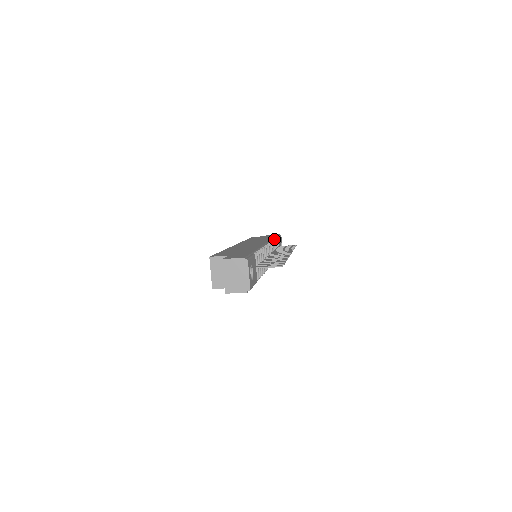
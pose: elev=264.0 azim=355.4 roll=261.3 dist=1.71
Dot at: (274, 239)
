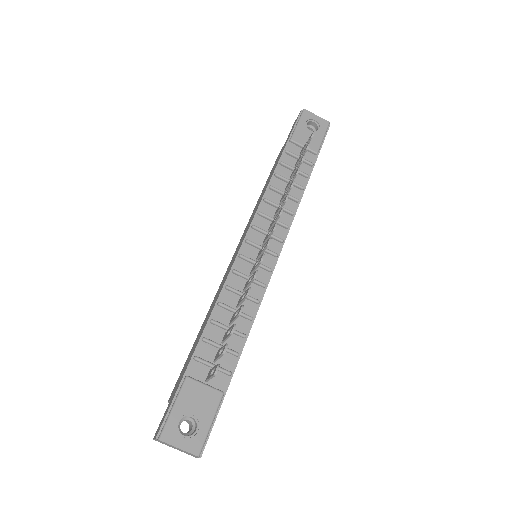
Dot at: (274, 175)
